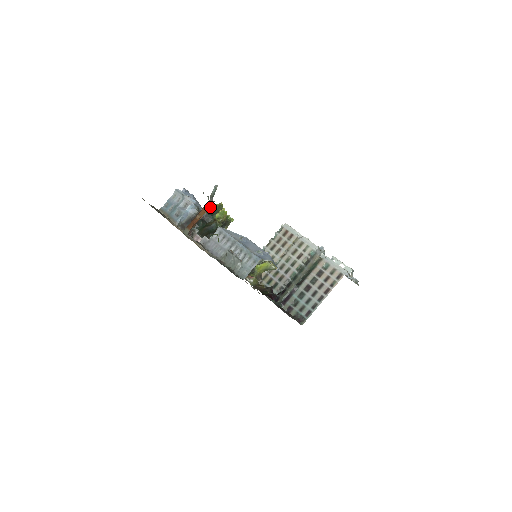
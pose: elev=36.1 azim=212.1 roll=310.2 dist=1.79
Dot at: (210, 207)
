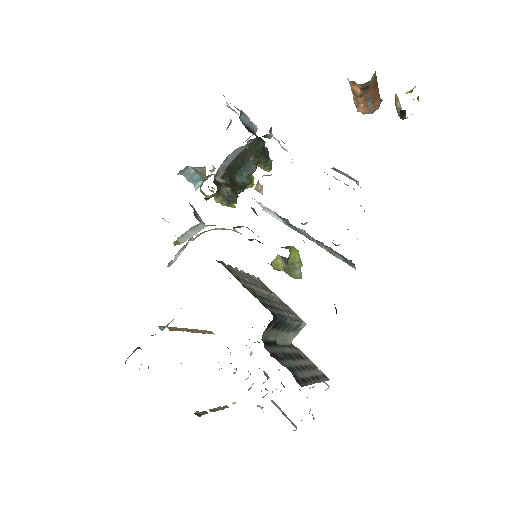
Dot at: (368, 110)
